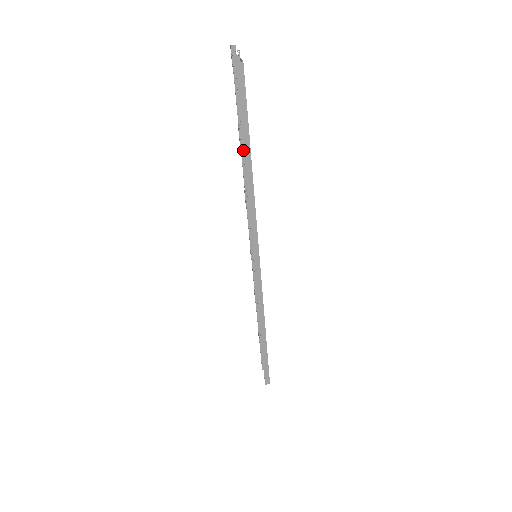
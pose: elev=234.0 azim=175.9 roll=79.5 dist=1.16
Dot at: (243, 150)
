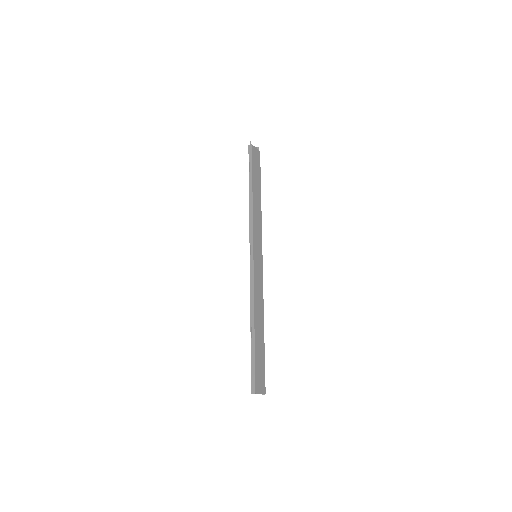
Dot at: (249, 183)
